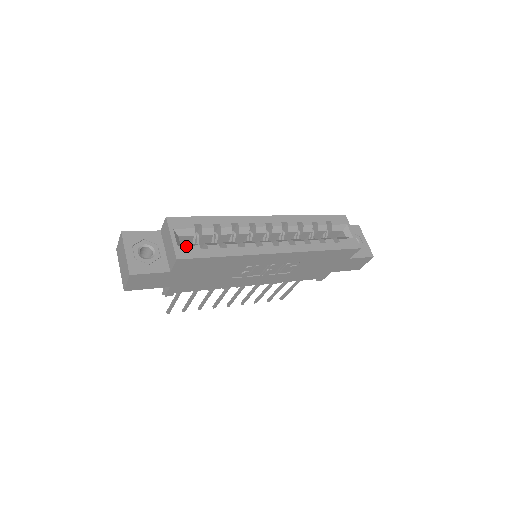
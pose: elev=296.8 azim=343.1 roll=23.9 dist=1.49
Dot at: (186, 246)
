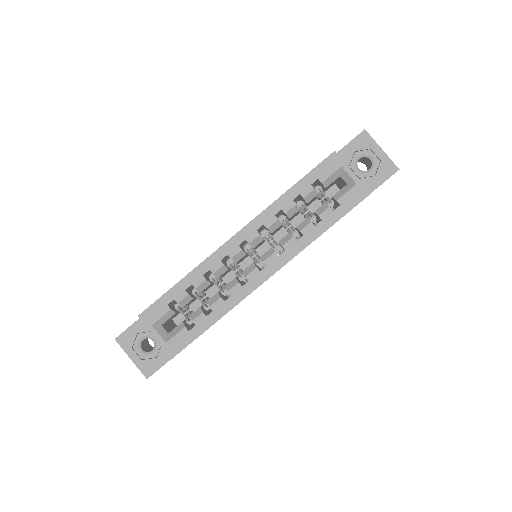
Dot at: (173, 337)
